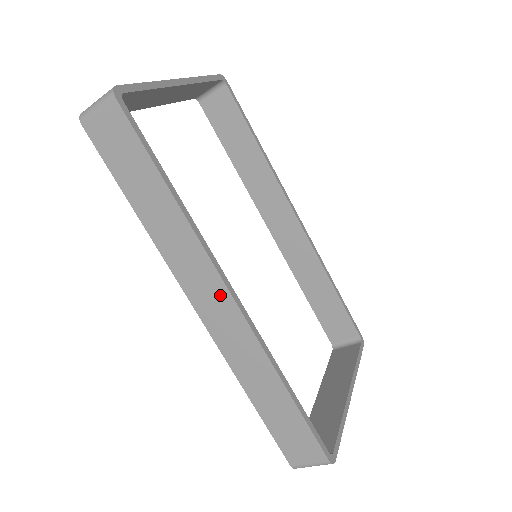
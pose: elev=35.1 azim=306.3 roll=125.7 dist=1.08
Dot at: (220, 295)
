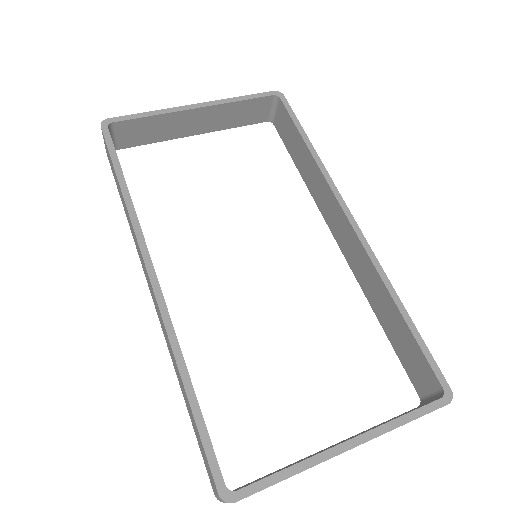
Dot at: occluded
